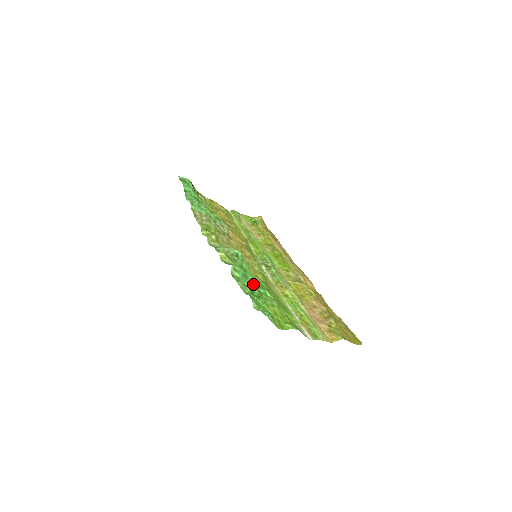
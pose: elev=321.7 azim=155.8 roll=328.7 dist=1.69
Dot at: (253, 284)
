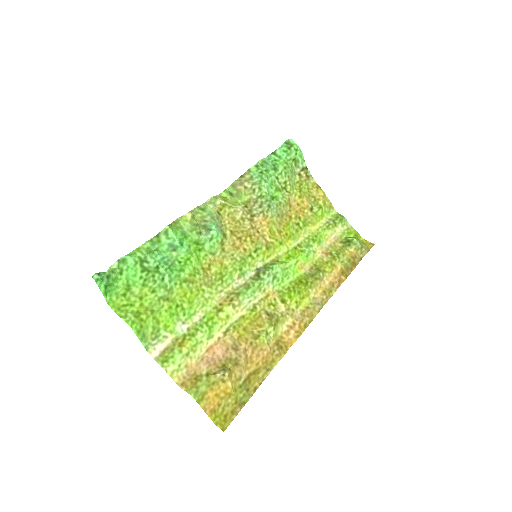
Dot at: (166, 259)
